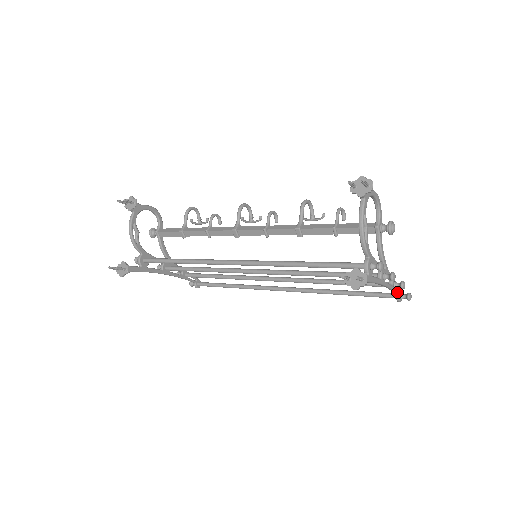
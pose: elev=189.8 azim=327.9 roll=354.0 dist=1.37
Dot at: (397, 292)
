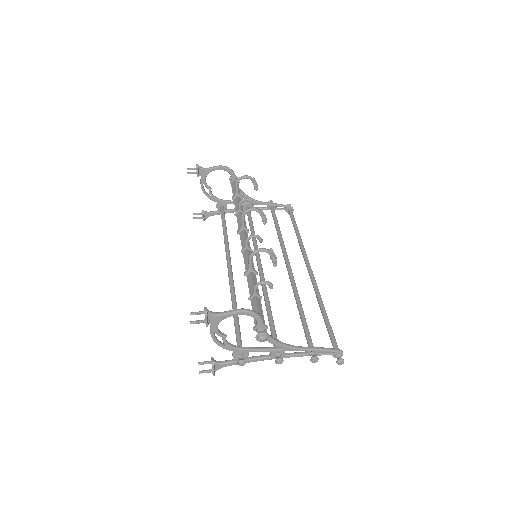
Dot at: occluded
